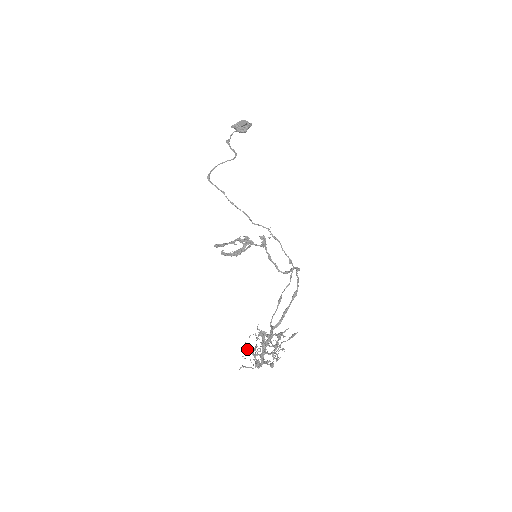
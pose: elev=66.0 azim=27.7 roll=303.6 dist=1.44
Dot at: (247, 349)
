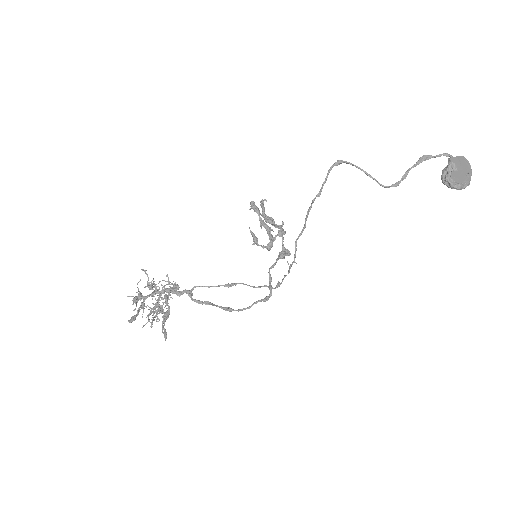
Dot at: (149, 282)
